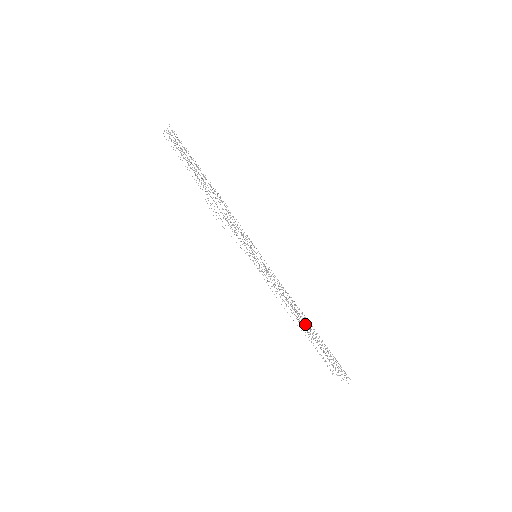
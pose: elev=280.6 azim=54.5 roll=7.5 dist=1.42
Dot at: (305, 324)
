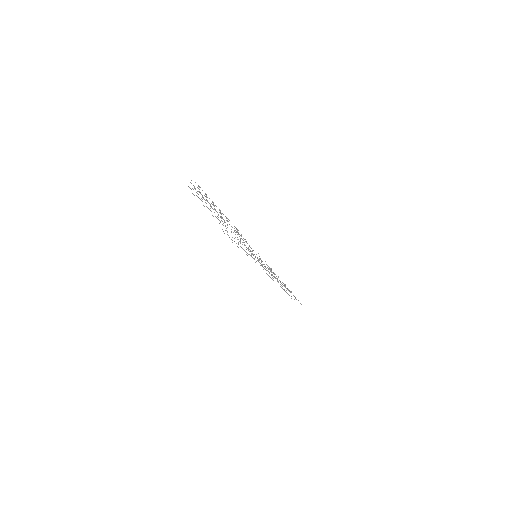
Dot at: occluded
